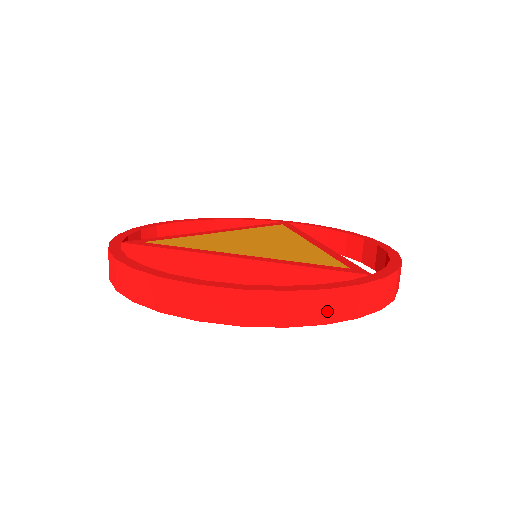
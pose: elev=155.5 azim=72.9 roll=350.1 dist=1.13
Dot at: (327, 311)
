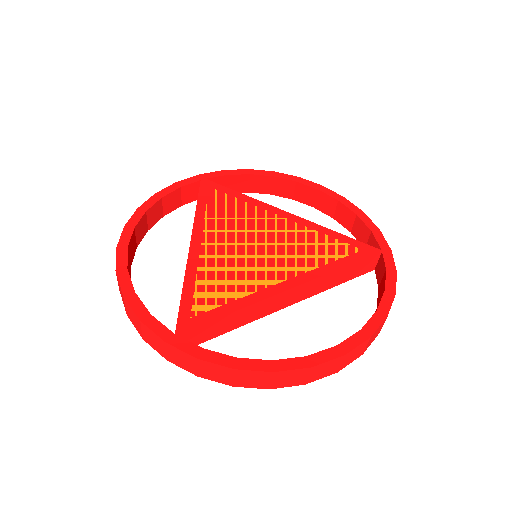
Dot at: occluded
